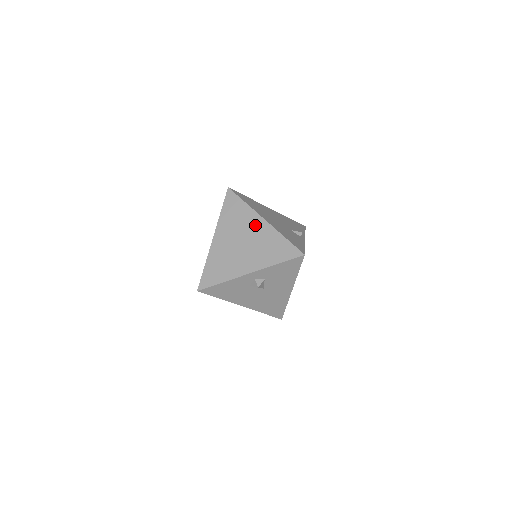
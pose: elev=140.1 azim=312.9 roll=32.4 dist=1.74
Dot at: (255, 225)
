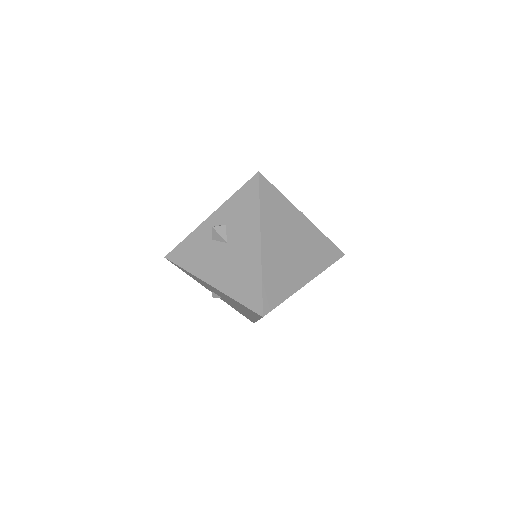
Dot at: occluded
